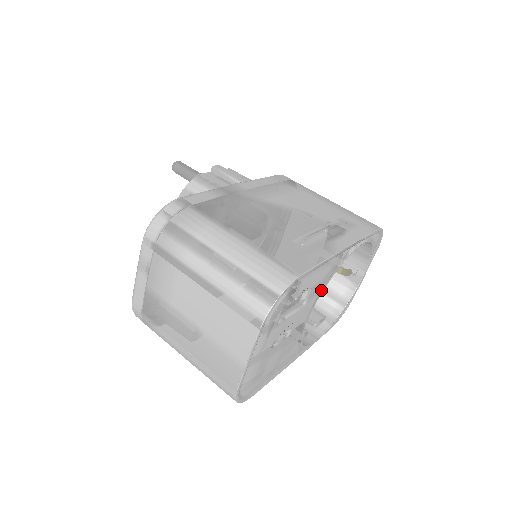
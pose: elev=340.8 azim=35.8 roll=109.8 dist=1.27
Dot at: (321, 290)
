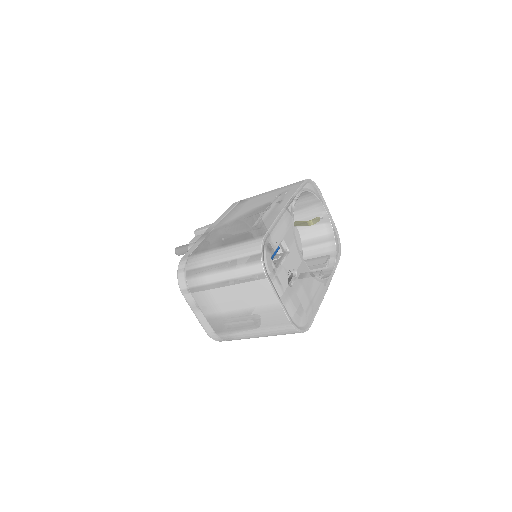
Dot at: (294, 237)
